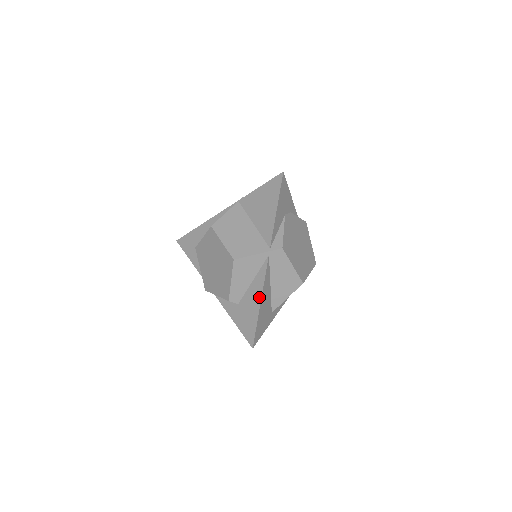
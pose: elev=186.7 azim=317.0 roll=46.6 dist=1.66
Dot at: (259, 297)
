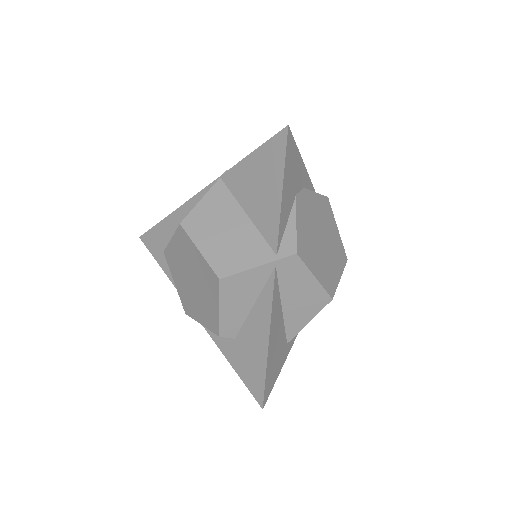
Dot at: (266, 332)
